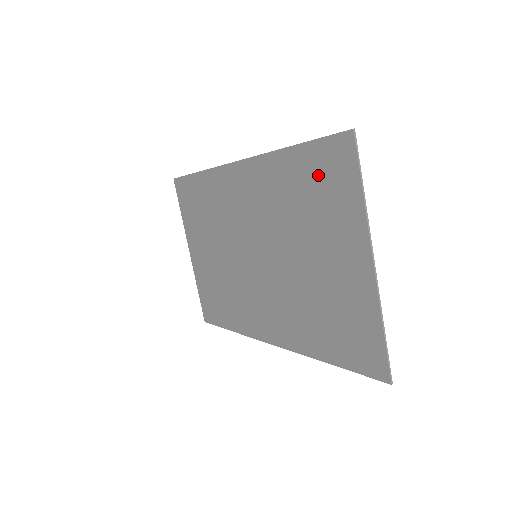
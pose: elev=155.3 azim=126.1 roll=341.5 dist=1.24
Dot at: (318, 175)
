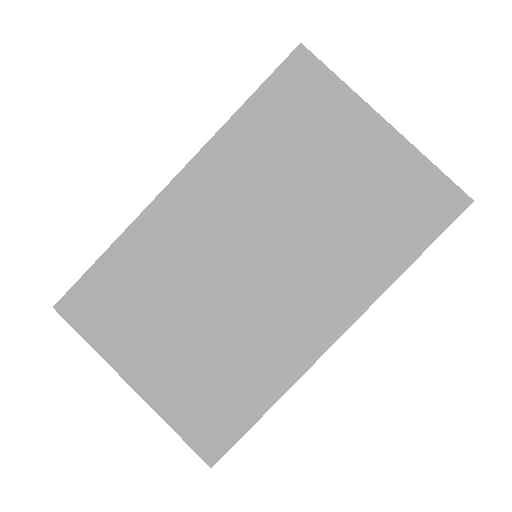
Dot at: (289, 102)
